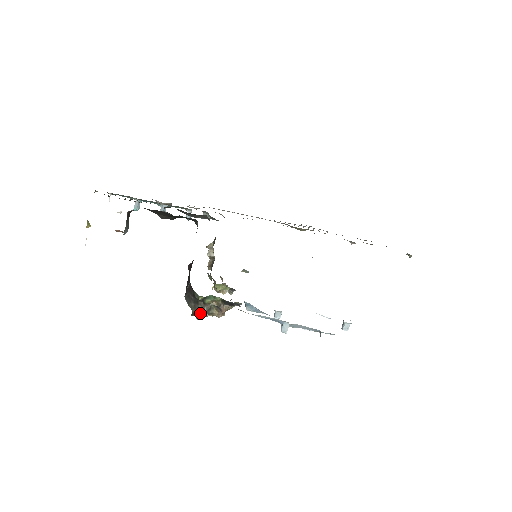
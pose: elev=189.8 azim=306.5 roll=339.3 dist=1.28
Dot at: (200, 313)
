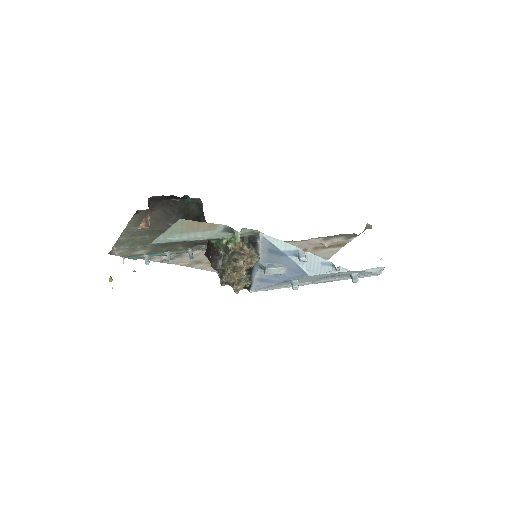
Dot at: (229, 272)
